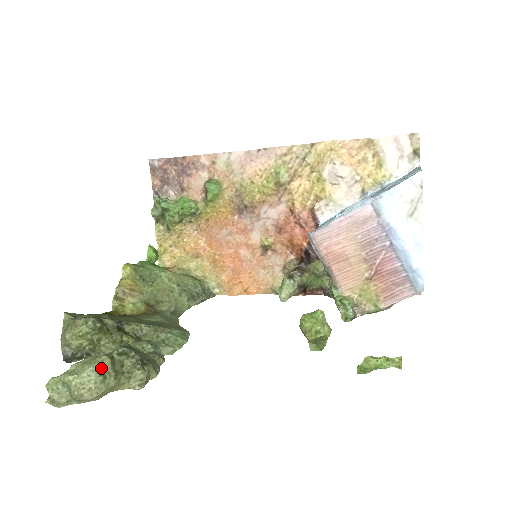
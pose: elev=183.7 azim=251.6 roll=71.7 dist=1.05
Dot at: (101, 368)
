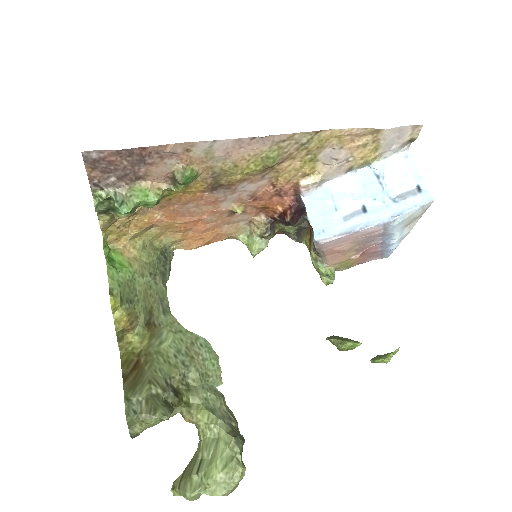
Dot at: occluded
